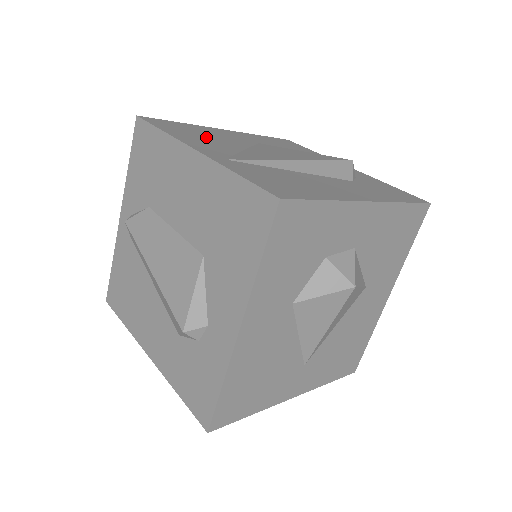
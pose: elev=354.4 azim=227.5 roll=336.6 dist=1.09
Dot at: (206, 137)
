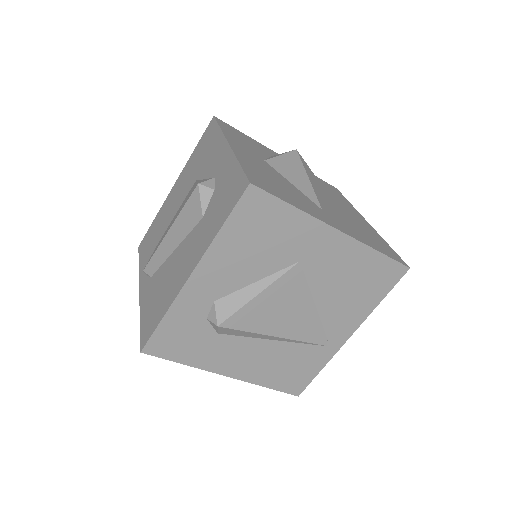
Dot at: occluded
